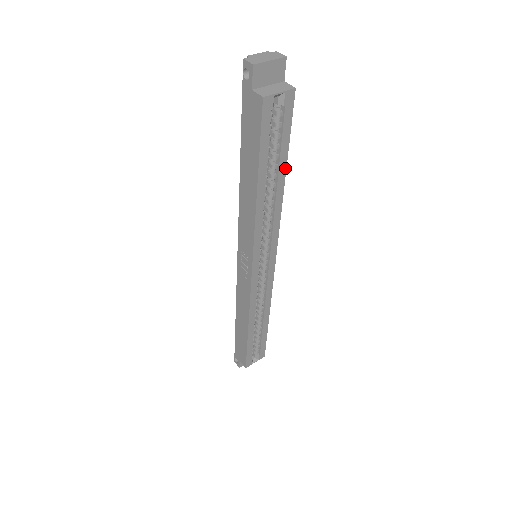
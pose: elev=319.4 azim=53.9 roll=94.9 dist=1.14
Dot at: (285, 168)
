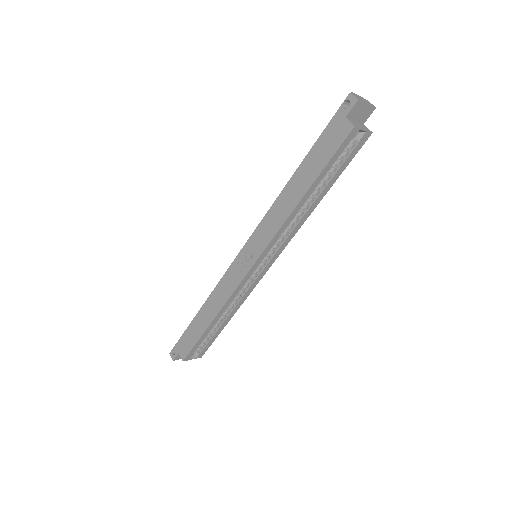
Dot at: (328, 190)
